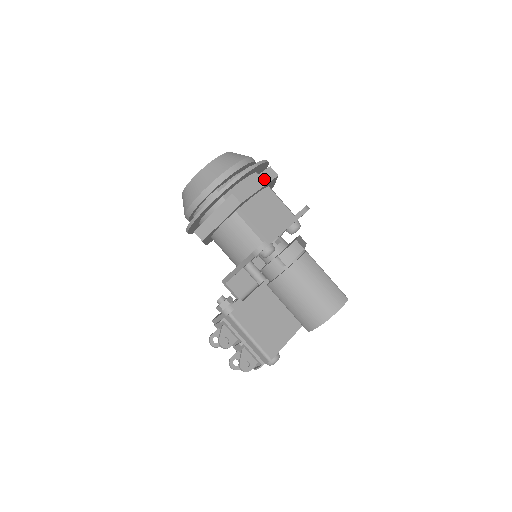
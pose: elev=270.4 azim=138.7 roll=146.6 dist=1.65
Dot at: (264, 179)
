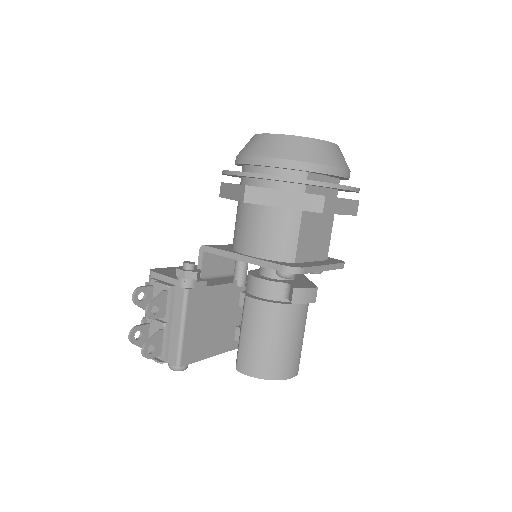
Dot at: (349, 208)
